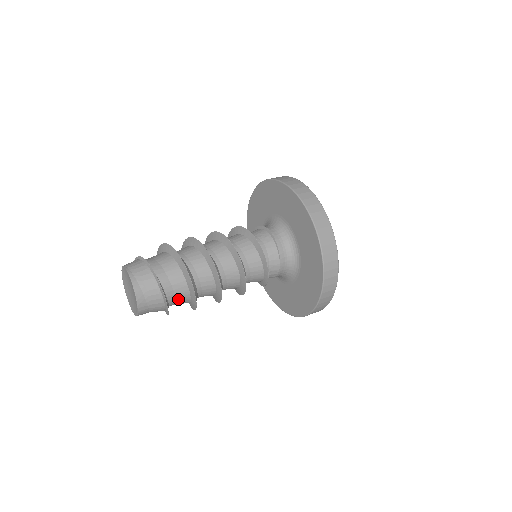
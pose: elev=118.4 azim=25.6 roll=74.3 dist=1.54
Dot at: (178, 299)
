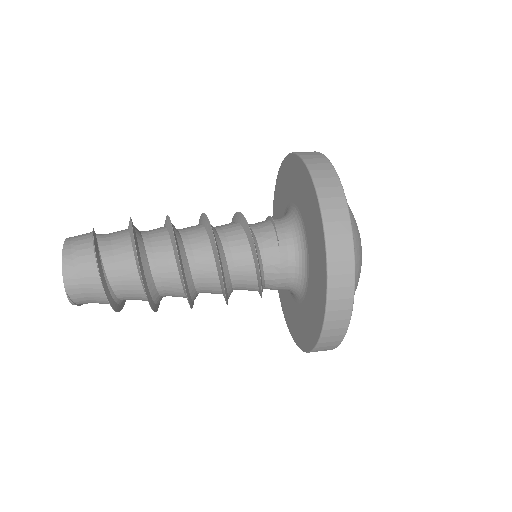
Dot at: (123, 280)
